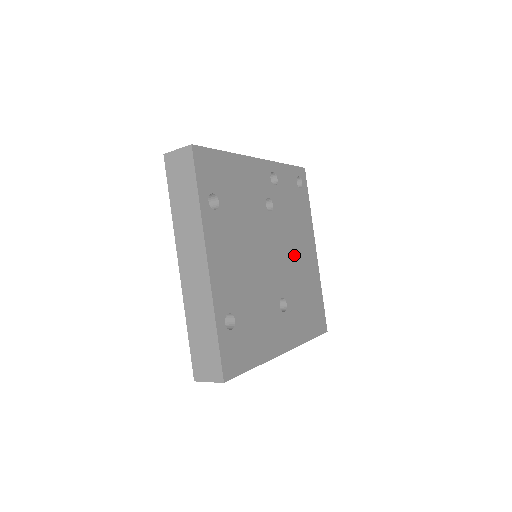
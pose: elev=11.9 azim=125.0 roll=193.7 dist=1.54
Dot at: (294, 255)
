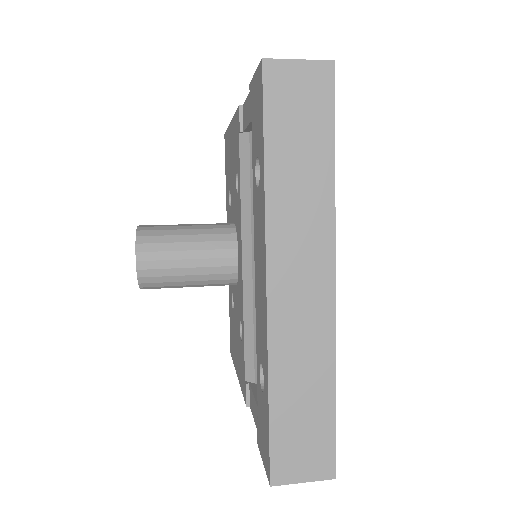
Dot at: occluded
